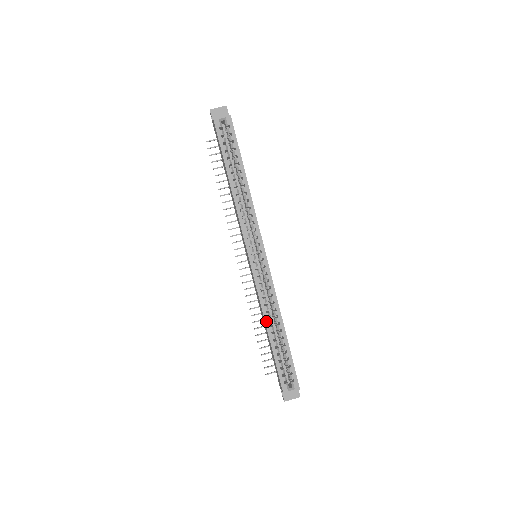
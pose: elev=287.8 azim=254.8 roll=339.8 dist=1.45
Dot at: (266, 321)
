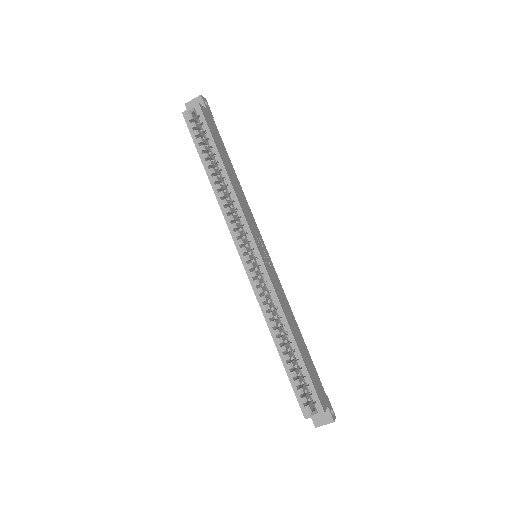
Dot at: (271, 331)
